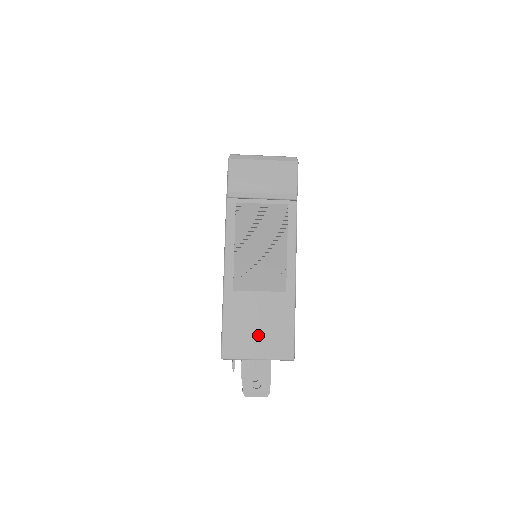
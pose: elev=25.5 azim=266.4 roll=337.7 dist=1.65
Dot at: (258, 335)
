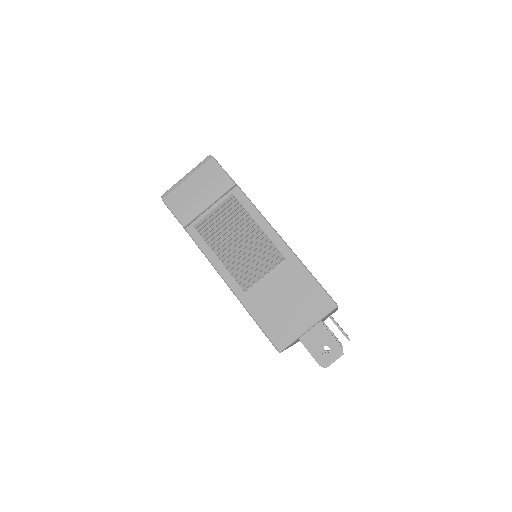
Dot at: (292, 310)
